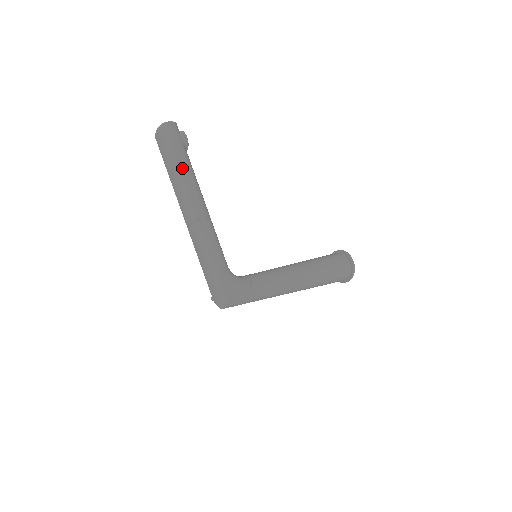
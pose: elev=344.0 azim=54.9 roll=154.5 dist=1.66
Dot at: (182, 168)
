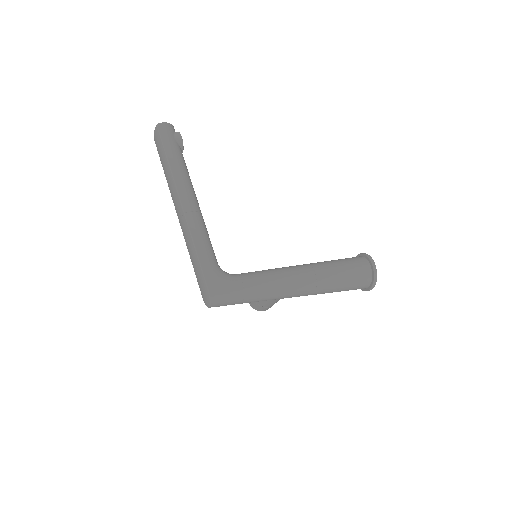
Dot at: (172, 164)
